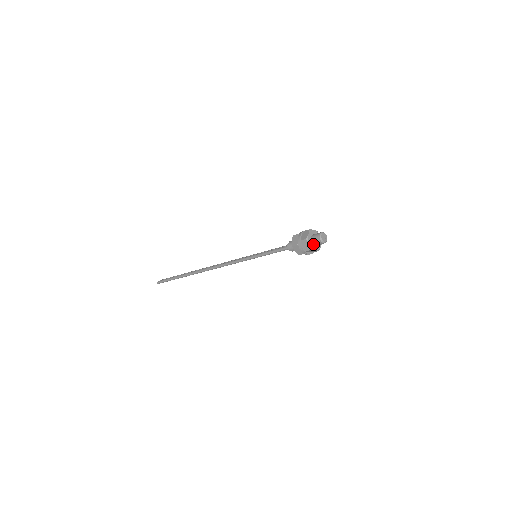
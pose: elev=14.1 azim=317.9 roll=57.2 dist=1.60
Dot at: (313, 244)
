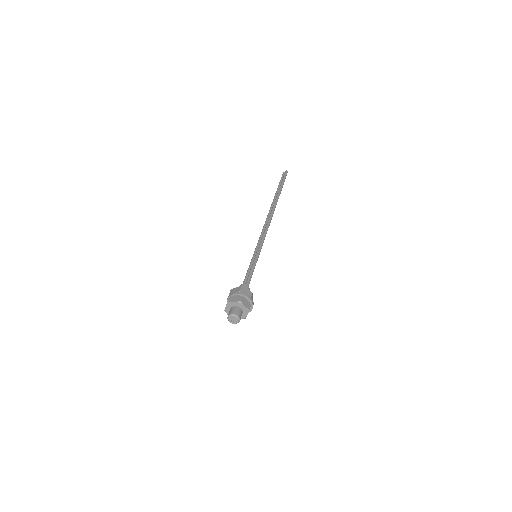
Dot at: occluded
